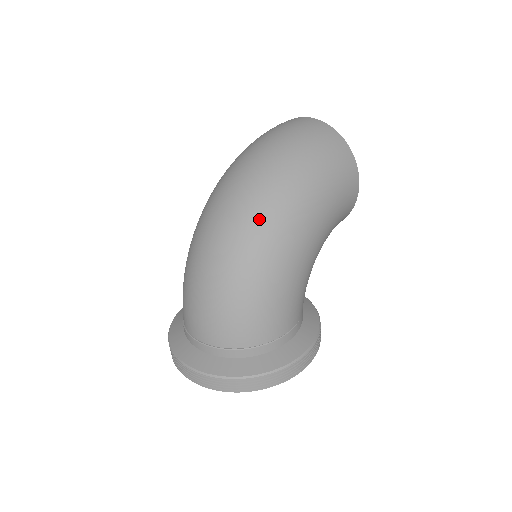
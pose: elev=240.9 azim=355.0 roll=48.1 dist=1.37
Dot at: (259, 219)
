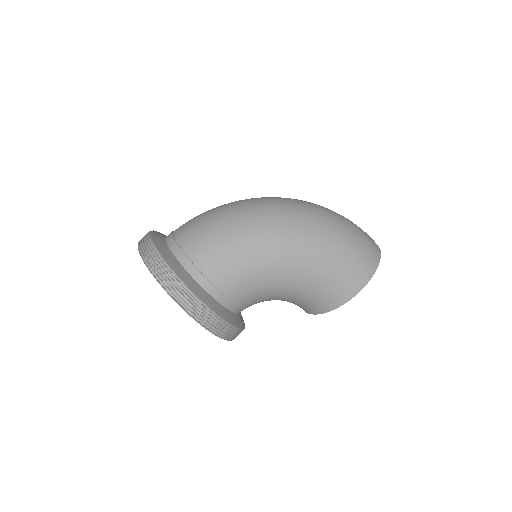
Dot at: (286, 211)
